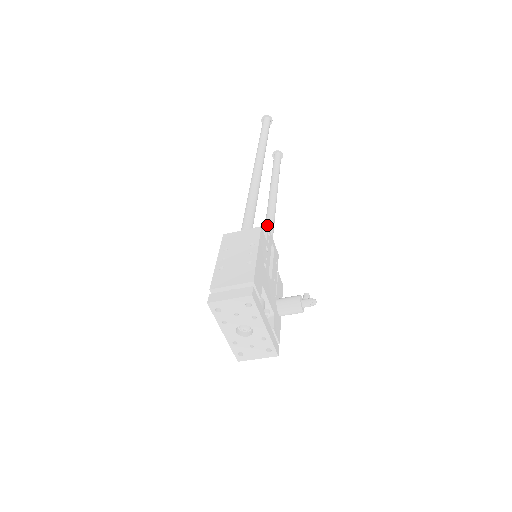
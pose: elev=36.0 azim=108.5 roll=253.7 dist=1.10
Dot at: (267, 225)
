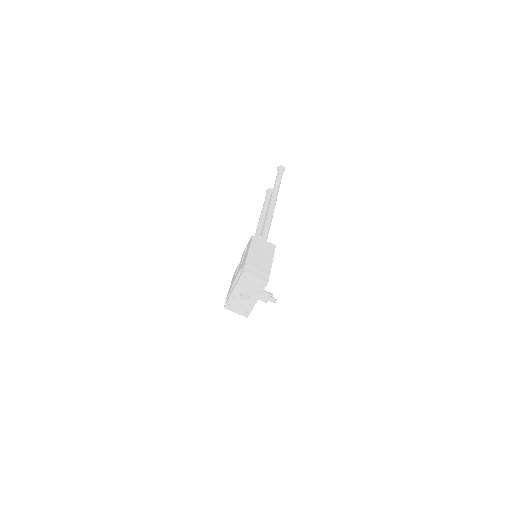
Dot at: occluded
